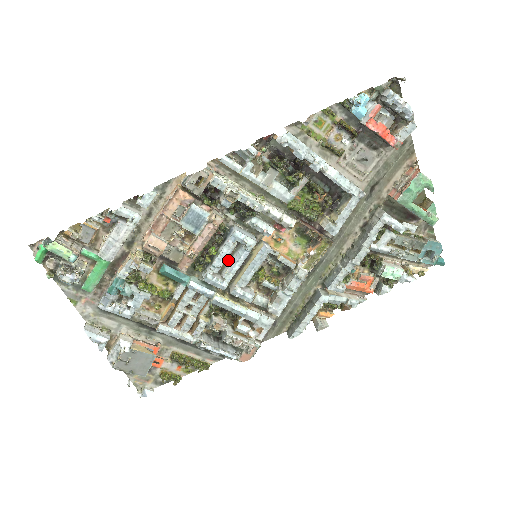
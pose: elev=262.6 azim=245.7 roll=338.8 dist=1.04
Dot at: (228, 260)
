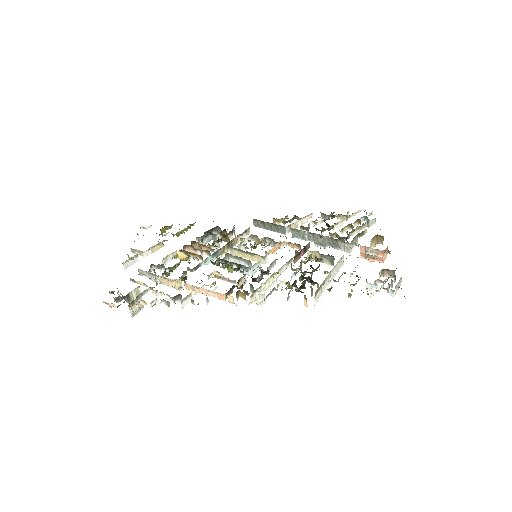
Dot at: (236, 257)
